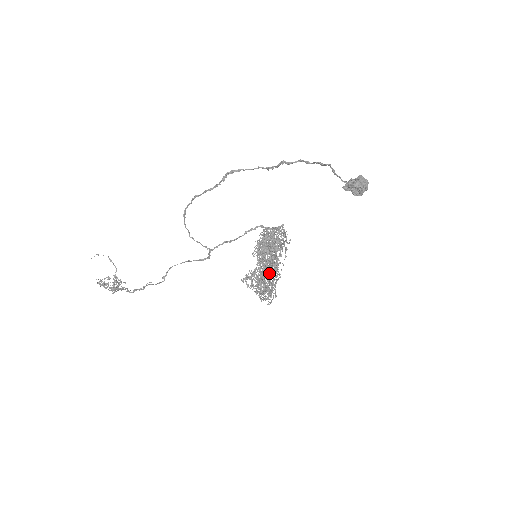
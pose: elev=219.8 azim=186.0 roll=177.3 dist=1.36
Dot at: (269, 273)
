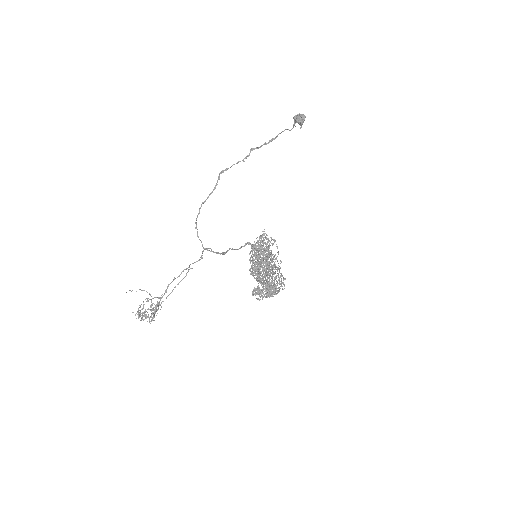
Dot at: (271, 265)
